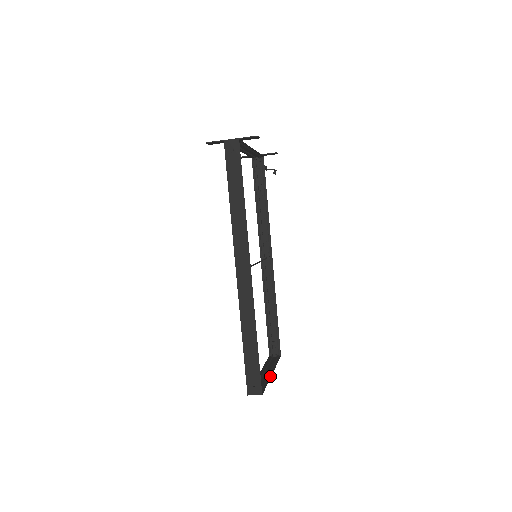
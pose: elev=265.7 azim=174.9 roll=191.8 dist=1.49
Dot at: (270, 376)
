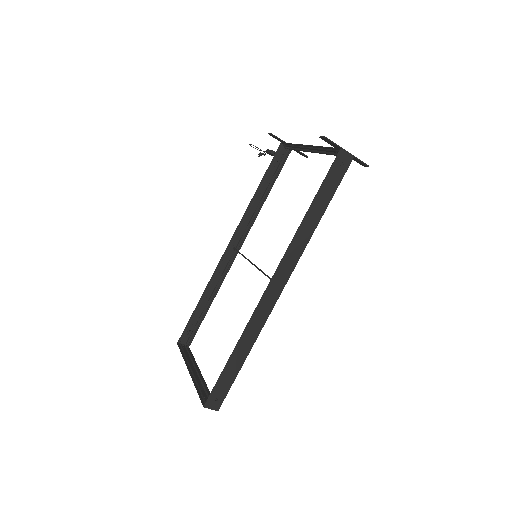
Dot at: (204, 380)
